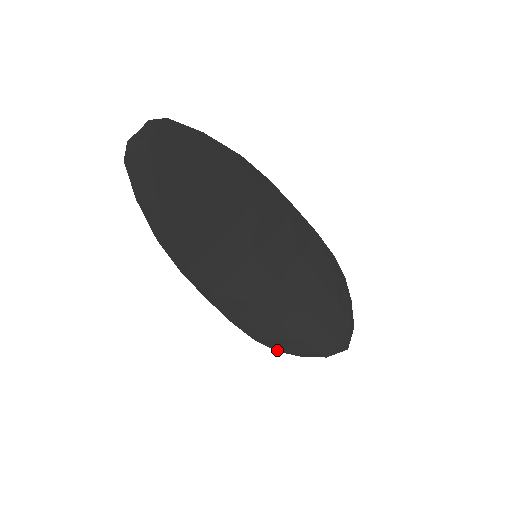
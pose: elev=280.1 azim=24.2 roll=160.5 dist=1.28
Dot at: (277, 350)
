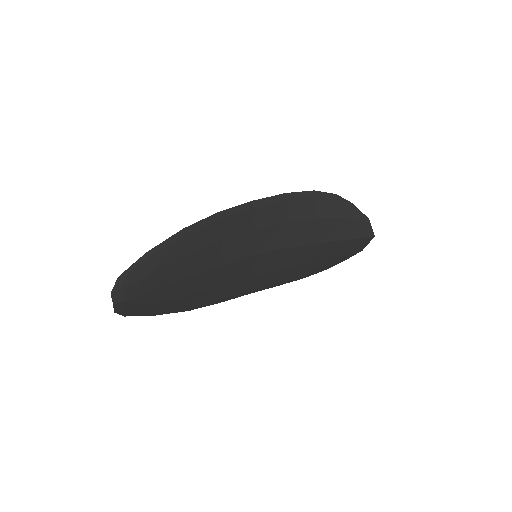
Dot at: occluded
